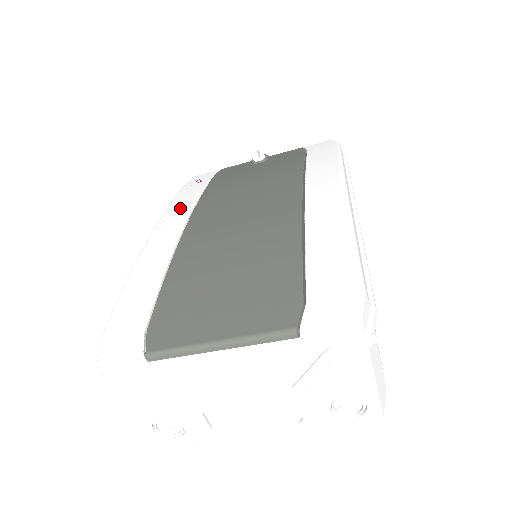
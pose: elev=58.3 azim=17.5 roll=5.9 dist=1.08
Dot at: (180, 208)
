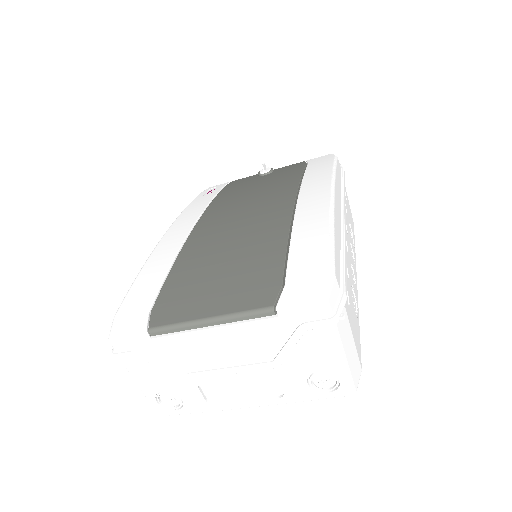
Dot at: (191, 214)
